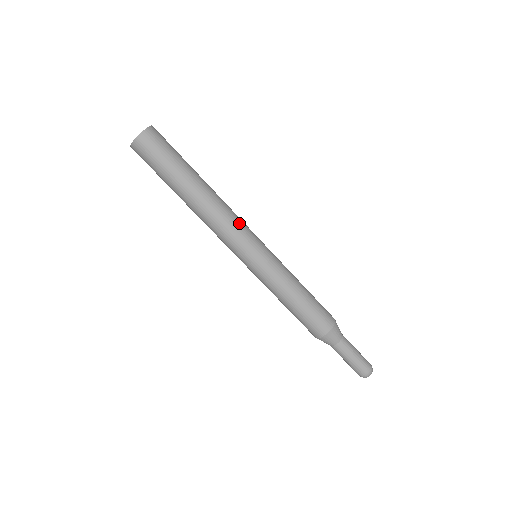
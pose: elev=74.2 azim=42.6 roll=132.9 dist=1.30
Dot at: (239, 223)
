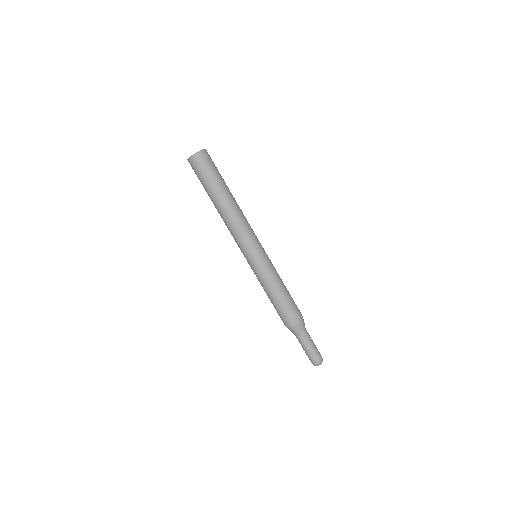
Dot at: (251, 228)
